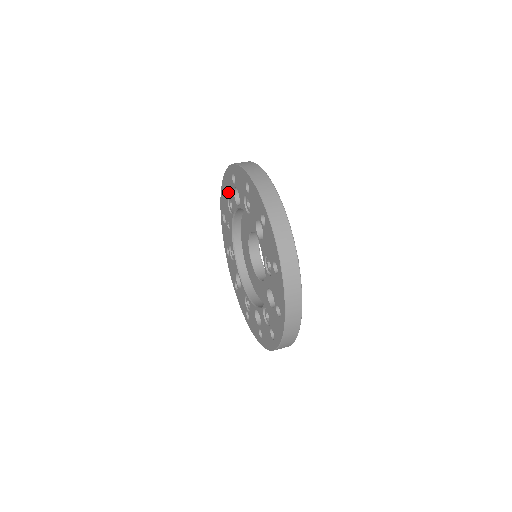
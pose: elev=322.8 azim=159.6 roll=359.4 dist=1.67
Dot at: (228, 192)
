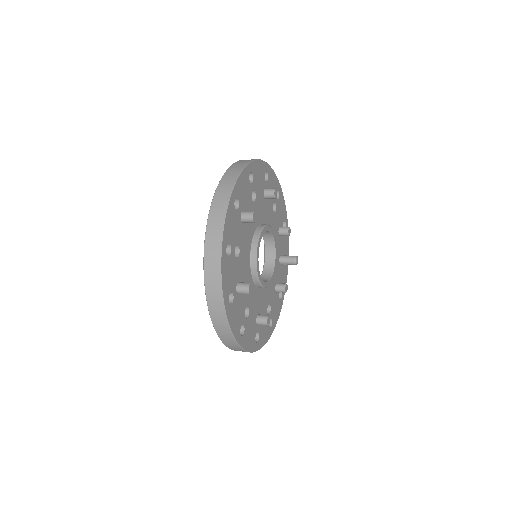
Dot at: occluded
